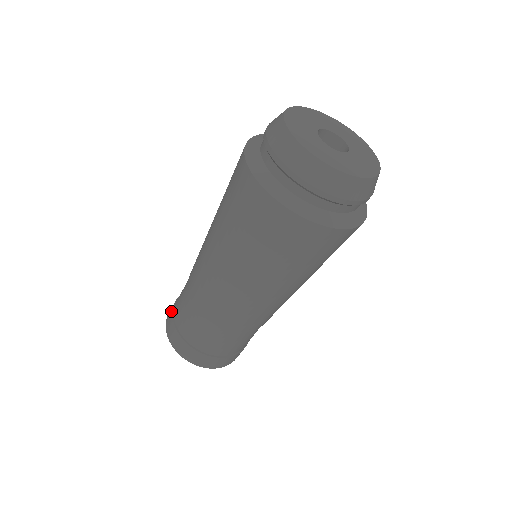
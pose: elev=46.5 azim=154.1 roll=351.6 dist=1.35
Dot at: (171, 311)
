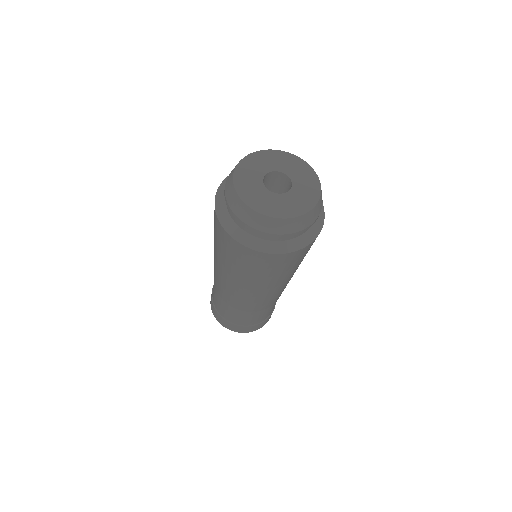
Dot at: (222, 320)
